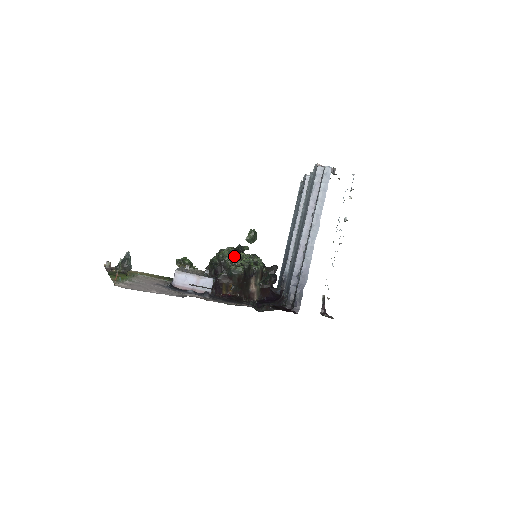
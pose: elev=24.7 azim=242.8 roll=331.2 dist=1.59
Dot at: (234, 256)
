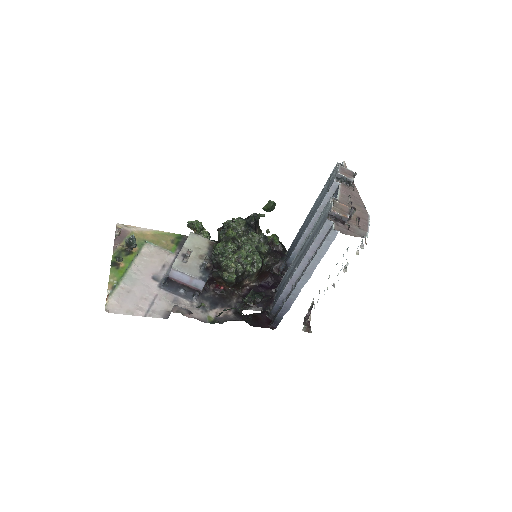
Dot at: (241, 237)
